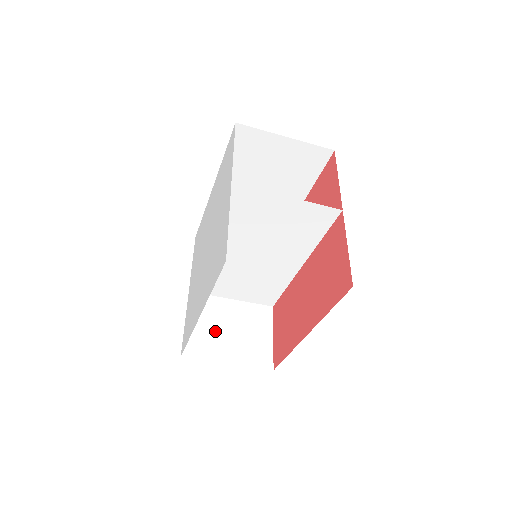
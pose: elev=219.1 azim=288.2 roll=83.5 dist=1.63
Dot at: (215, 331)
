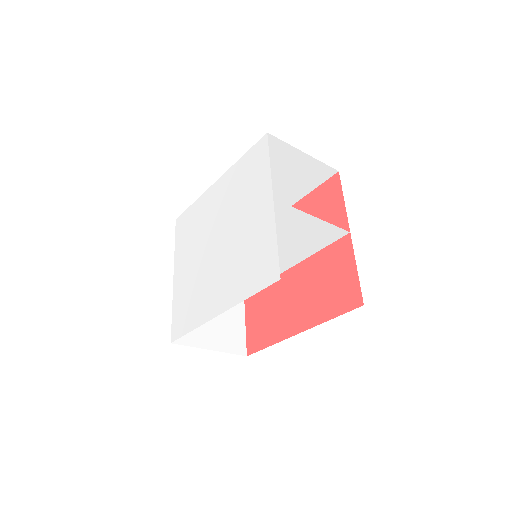
Dot at: occluded
